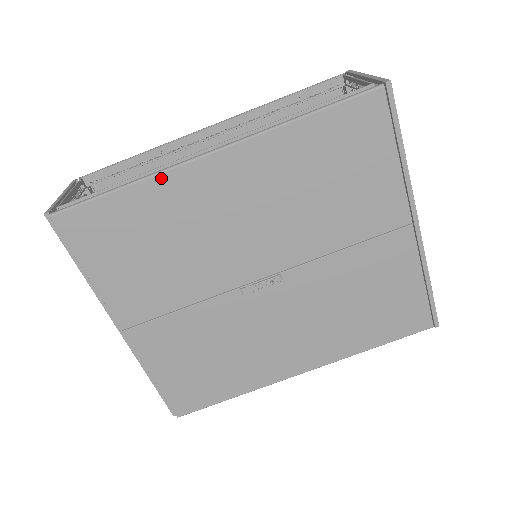
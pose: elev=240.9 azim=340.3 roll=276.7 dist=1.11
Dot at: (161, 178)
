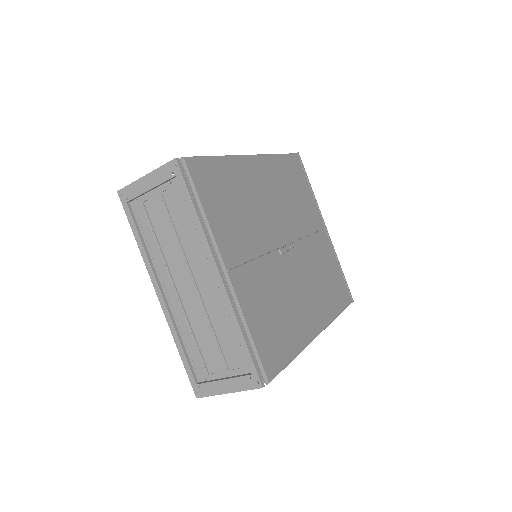
Dot at: (235, 159)
